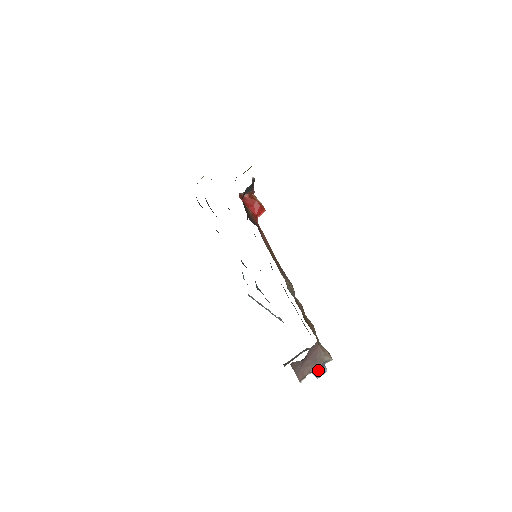
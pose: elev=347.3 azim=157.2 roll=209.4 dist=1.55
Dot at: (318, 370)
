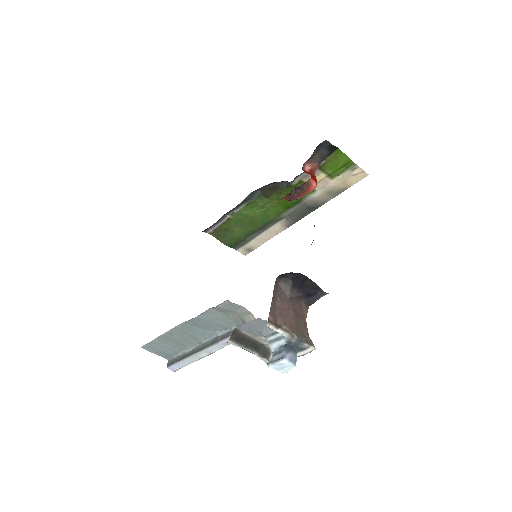
Dot at: (295, 335)
